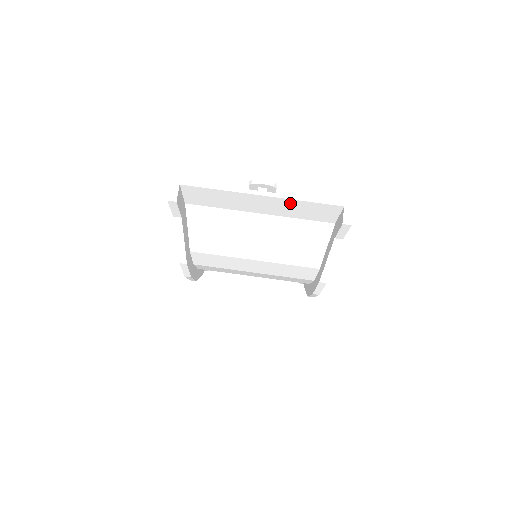
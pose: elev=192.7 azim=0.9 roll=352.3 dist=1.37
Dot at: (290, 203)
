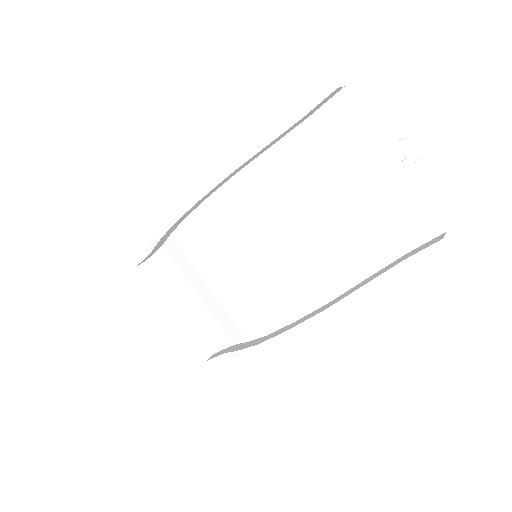
Dot at: (405, 191)
